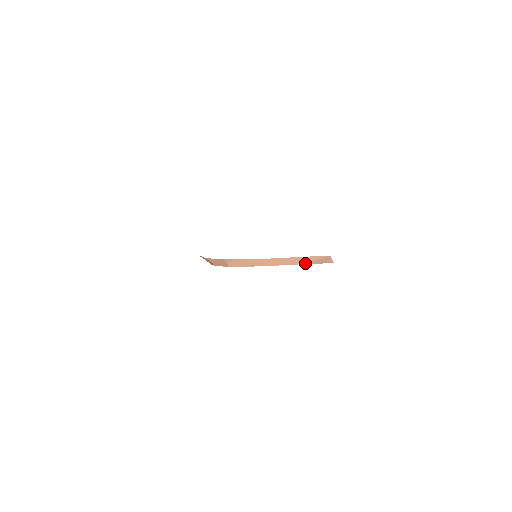
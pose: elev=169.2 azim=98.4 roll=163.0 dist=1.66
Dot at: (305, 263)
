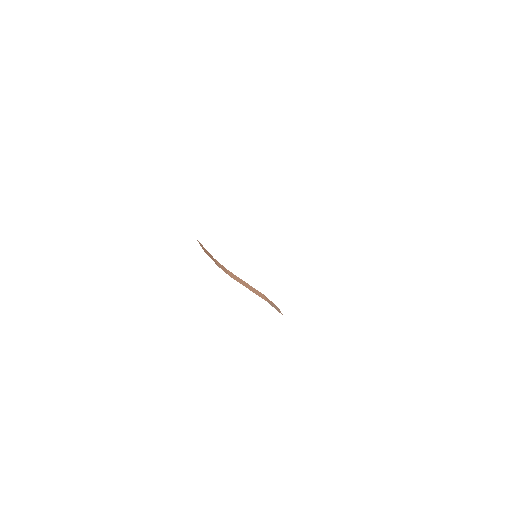
Dot at: (263, 298)
